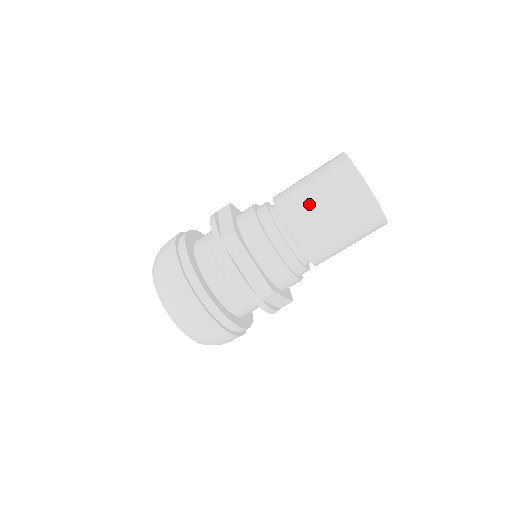
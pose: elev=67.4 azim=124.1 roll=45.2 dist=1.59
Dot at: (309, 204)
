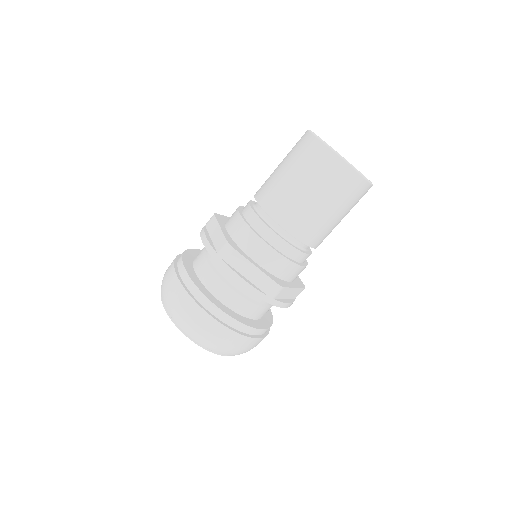
Dot at: (273, 173)
